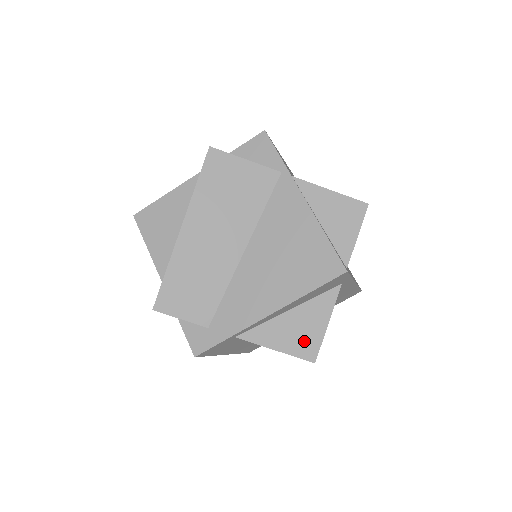
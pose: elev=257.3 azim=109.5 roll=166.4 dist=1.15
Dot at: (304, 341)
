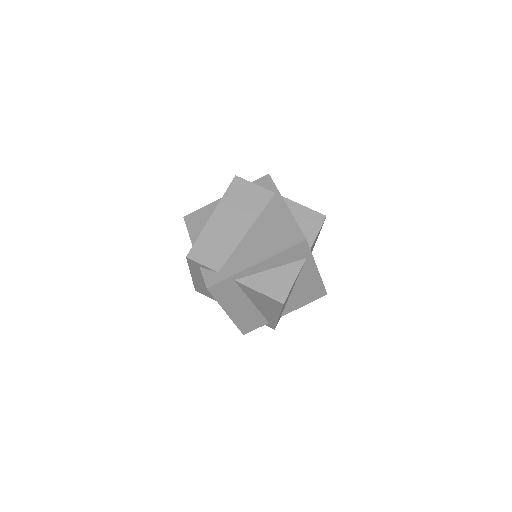
Dot at: (278, 289)
